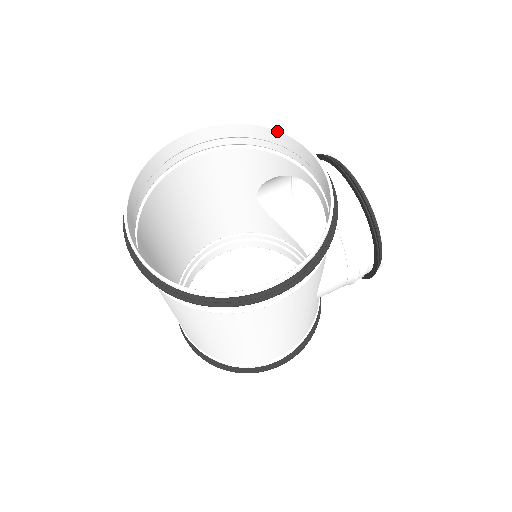
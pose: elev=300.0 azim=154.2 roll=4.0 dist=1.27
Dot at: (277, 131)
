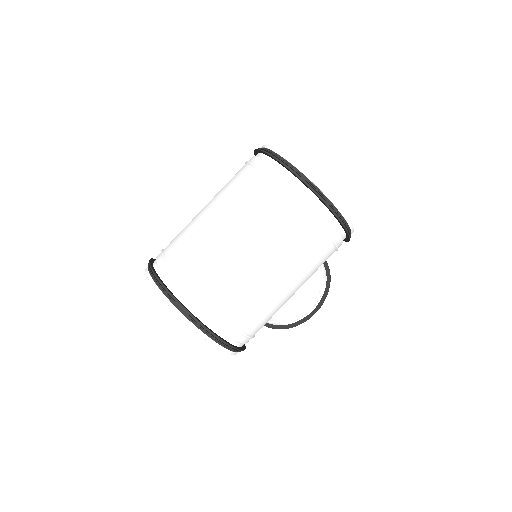
Dot at: occluded
